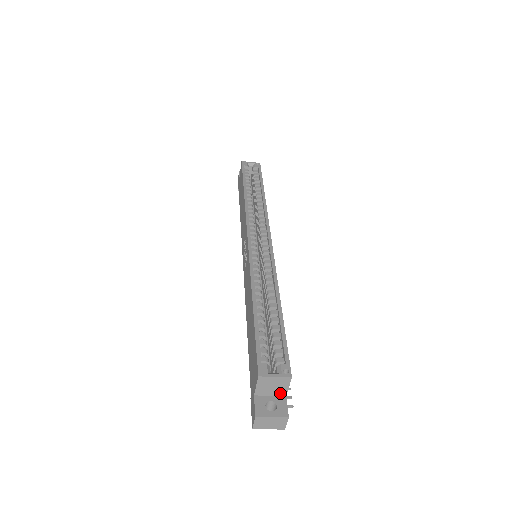
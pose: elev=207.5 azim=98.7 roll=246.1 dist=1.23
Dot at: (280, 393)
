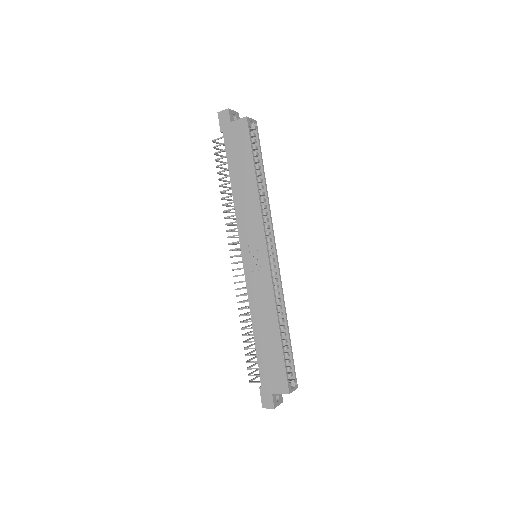
Dot at: occluded
